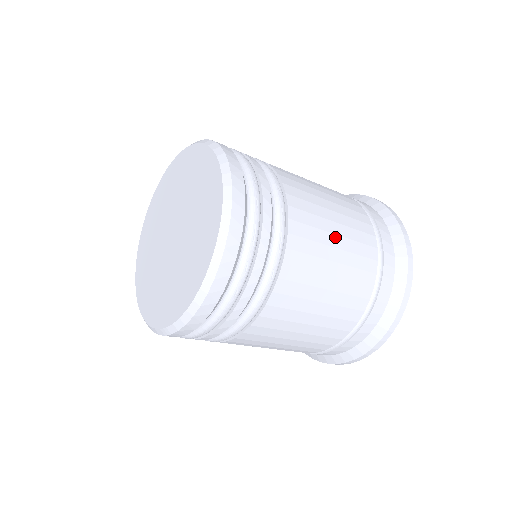
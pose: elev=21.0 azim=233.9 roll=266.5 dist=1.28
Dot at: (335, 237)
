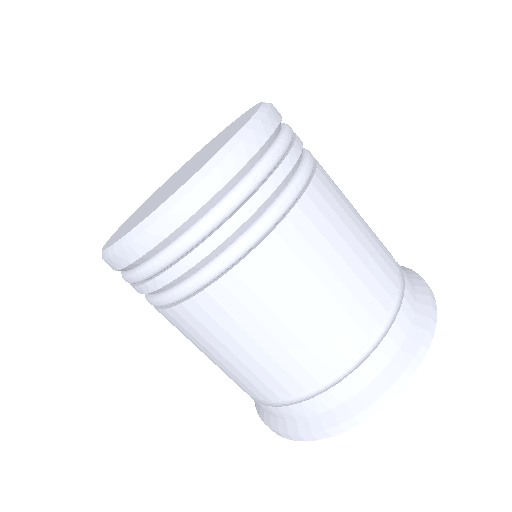
Dot at: (357, 229)
